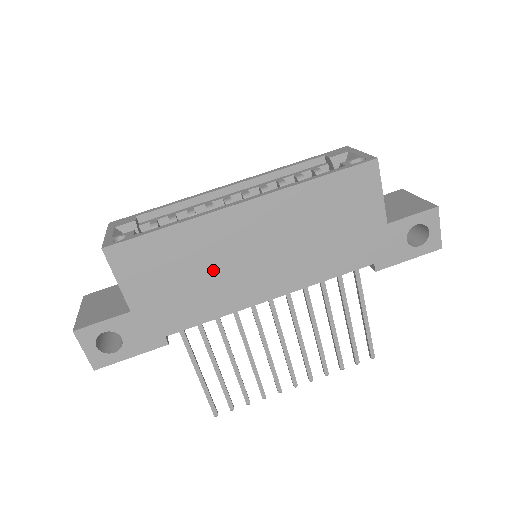
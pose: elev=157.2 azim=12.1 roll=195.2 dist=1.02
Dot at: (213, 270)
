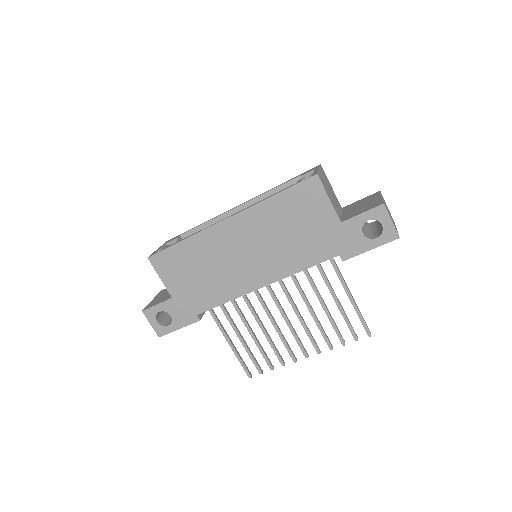
Dot at: (217, 267)
